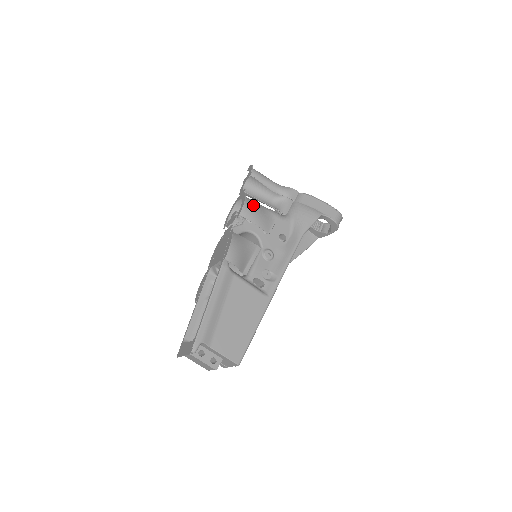
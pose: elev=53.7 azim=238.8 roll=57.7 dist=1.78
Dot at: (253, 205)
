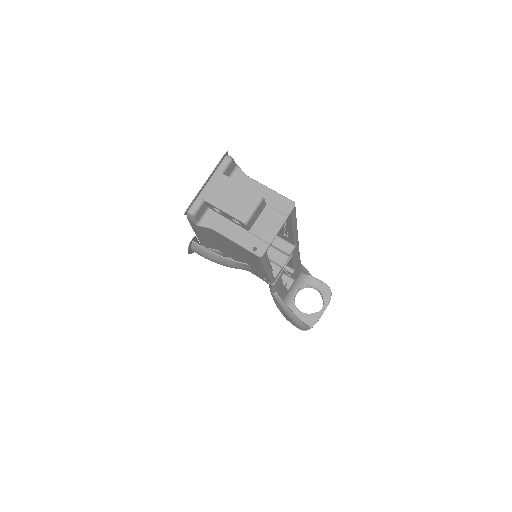
Dot at: occluded
